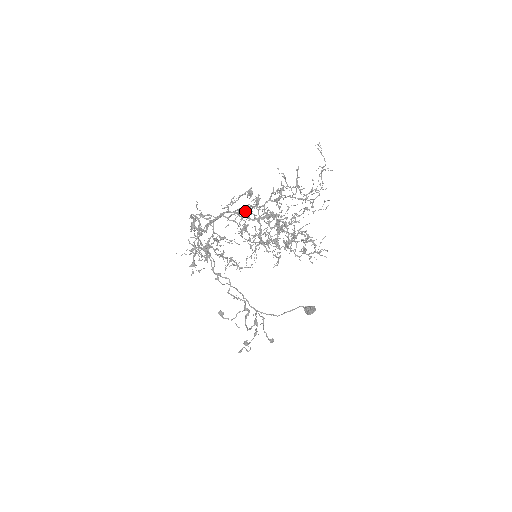
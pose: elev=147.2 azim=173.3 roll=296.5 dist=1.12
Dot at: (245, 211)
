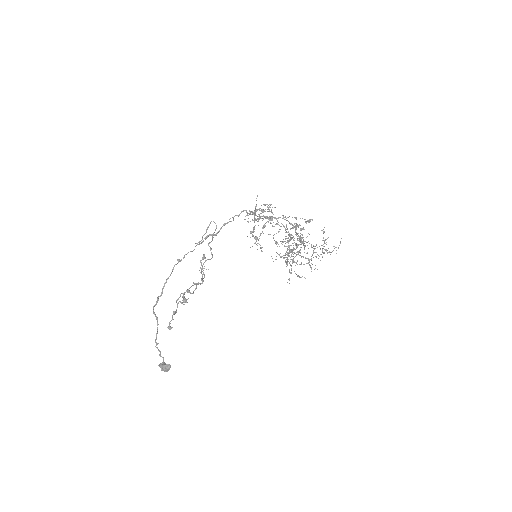
Dot at: occluded
